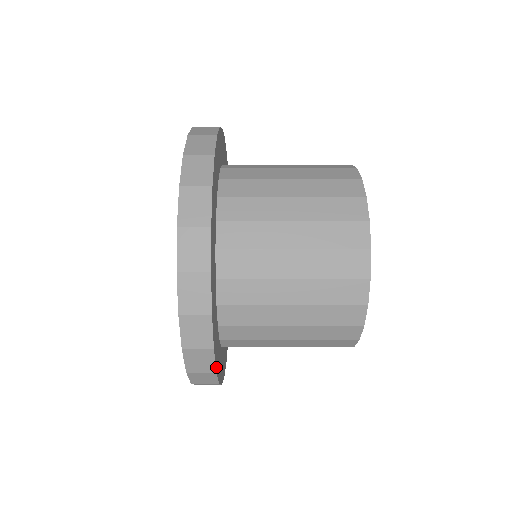
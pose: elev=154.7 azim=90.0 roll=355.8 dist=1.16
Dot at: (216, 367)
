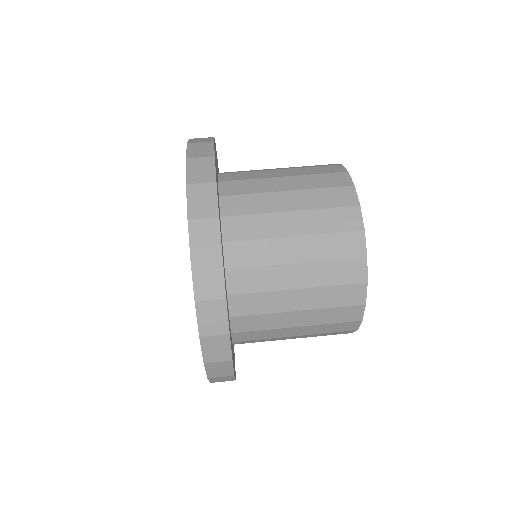
Dot at: occluded
